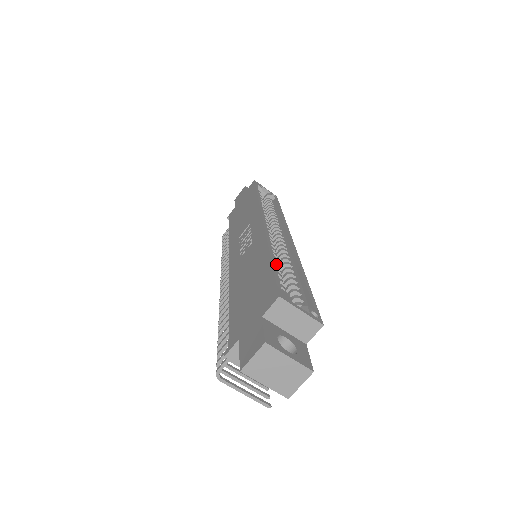
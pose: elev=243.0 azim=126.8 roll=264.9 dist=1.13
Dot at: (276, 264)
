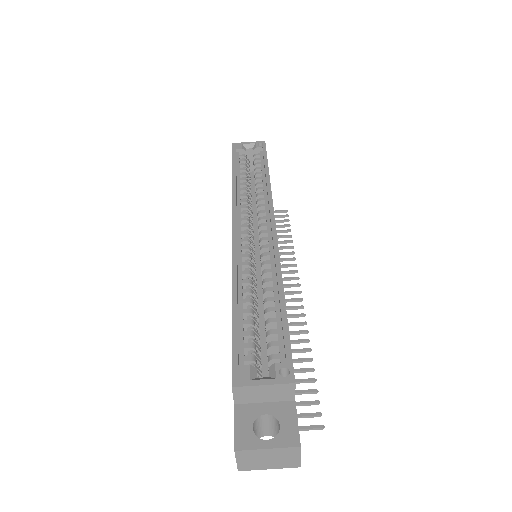
Dot at: (246, 303)
